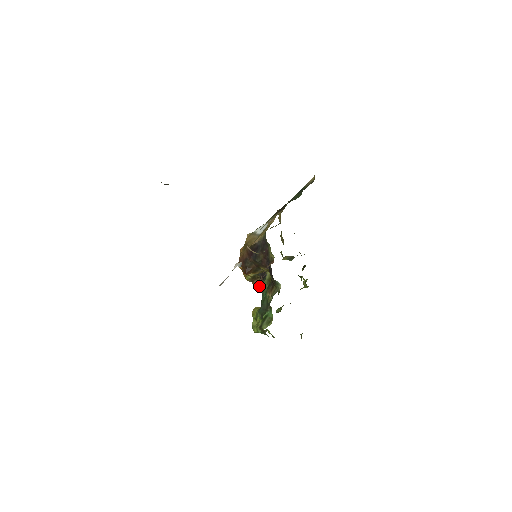
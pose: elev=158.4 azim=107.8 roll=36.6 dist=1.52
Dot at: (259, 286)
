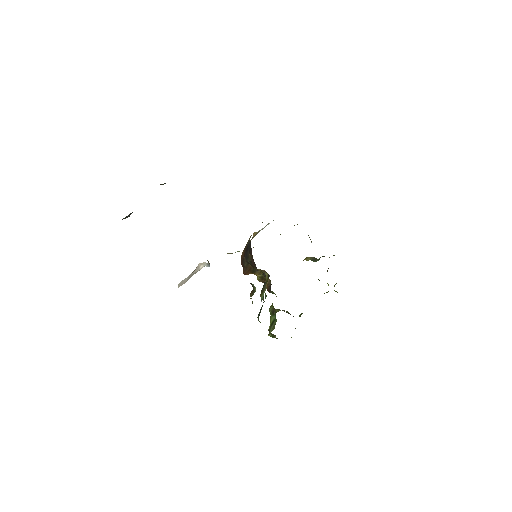
Dot at: occluded
